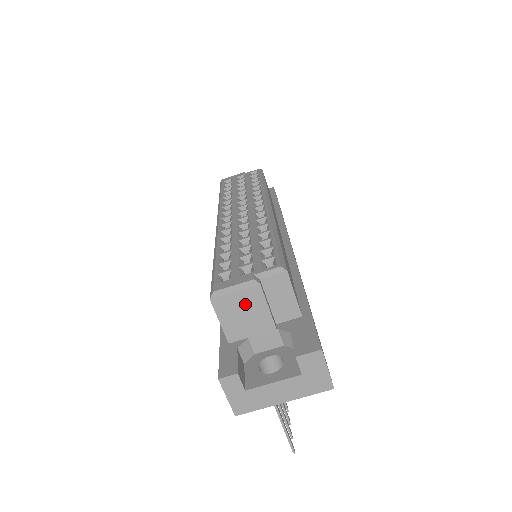
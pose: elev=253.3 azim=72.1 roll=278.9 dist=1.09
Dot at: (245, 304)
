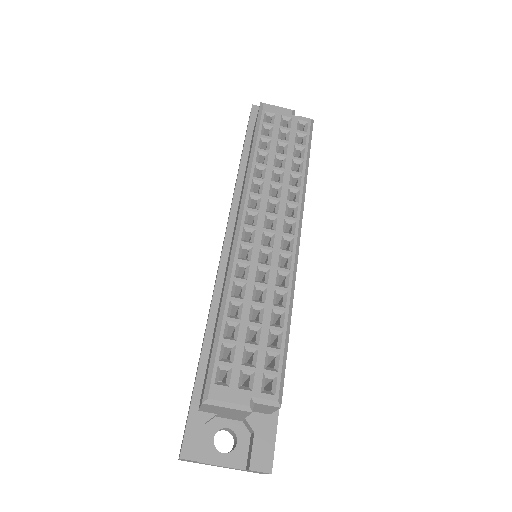
Dot at: (230, 411)
